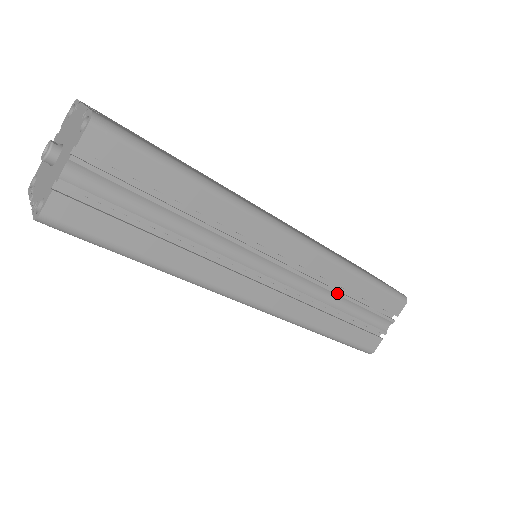
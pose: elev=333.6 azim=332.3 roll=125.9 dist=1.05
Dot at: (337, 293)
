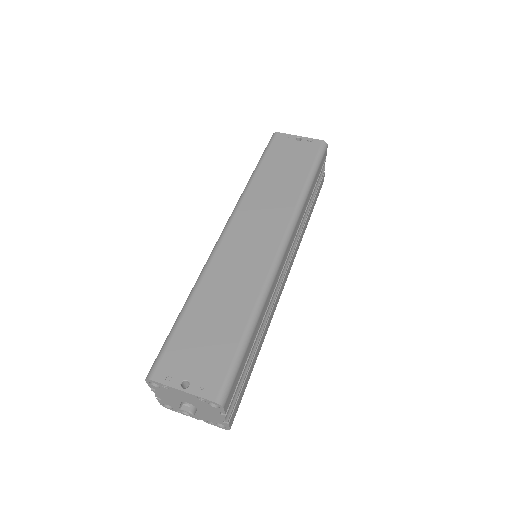
Dot at: occluded
